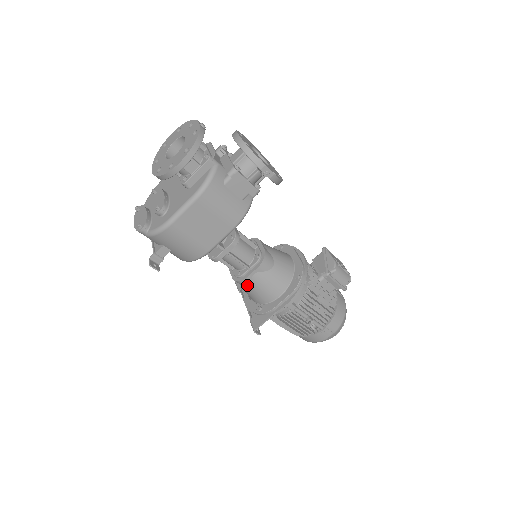
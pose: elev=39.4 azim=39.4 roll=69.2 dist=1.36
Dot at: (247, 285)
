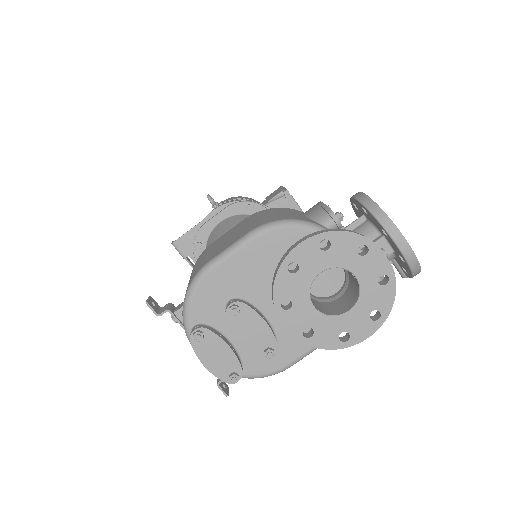
Dot at: occluded
